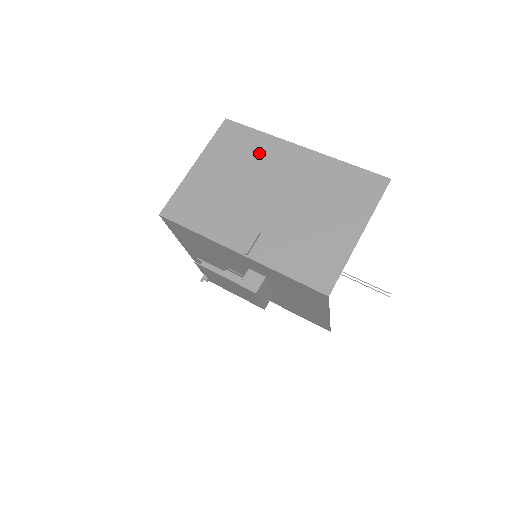
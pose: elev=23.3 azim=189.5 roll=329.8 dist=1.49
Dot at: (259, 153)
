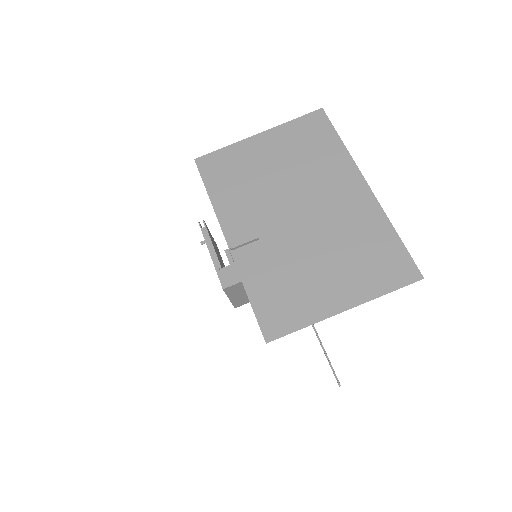
Dot at: (323, 162)
